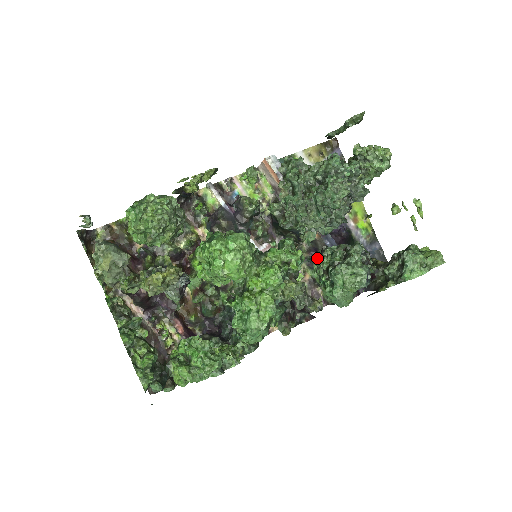
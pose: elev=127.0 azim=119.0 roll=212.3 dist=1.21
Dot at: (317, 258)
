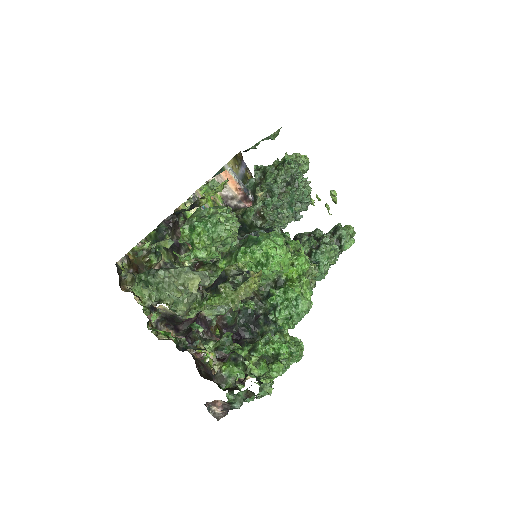
Dot at: occluded
